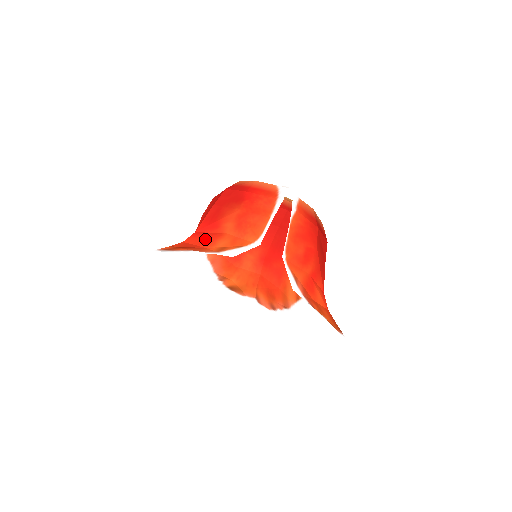
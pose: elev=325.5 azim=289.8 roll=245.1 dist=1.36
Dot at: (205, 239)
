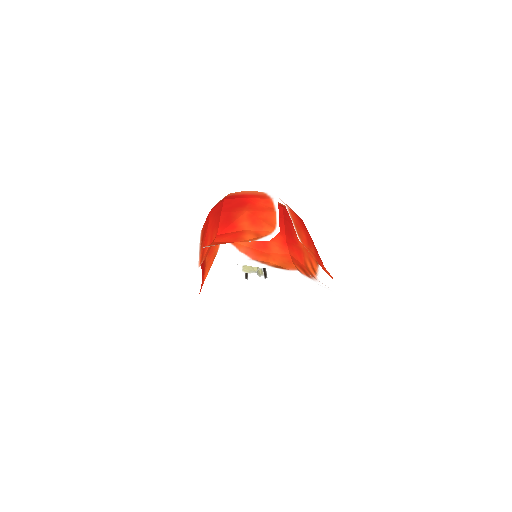
Dot at: (231, 237)
